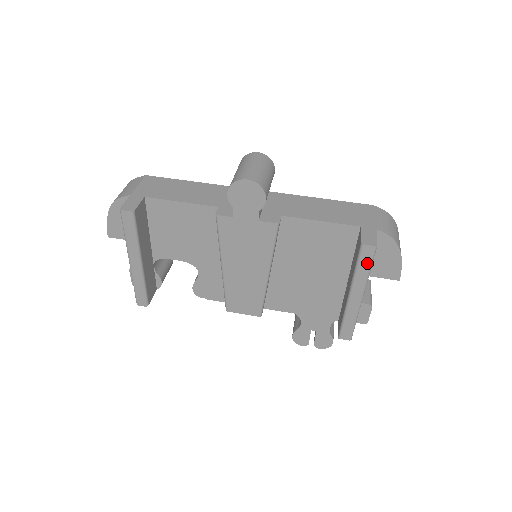
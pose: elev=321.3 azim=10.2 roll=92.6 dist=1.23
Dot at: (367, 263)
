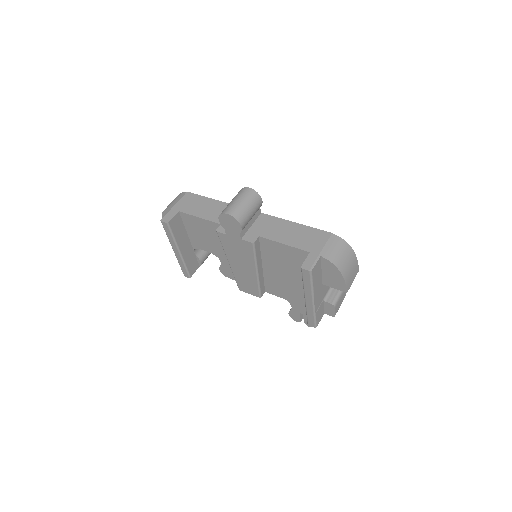
Dot at: (308, 280)
